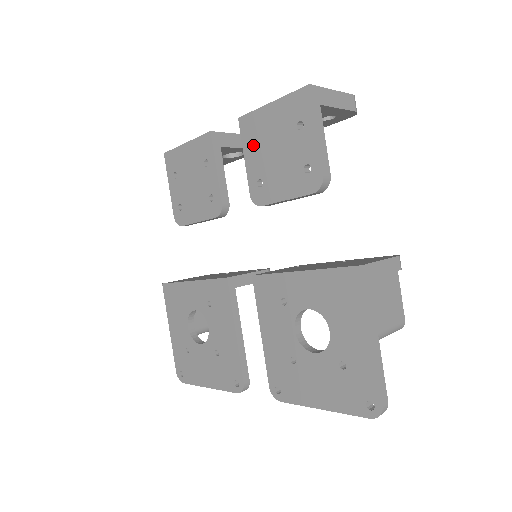
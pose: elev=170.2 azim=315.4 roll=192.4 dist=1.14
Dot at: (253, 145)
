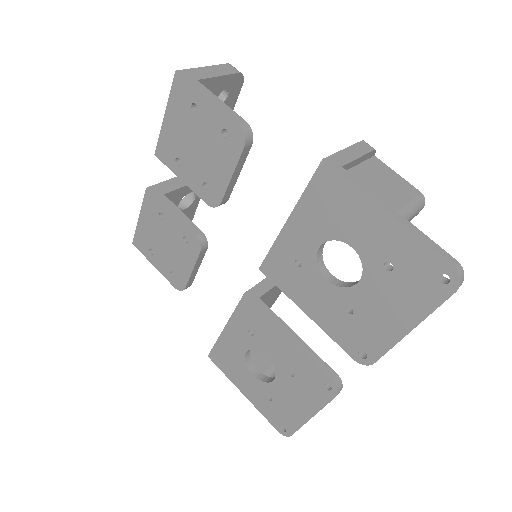
Dot at: (180, 164)
